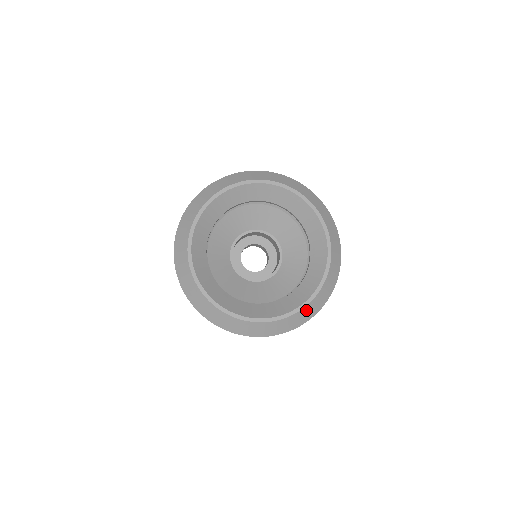
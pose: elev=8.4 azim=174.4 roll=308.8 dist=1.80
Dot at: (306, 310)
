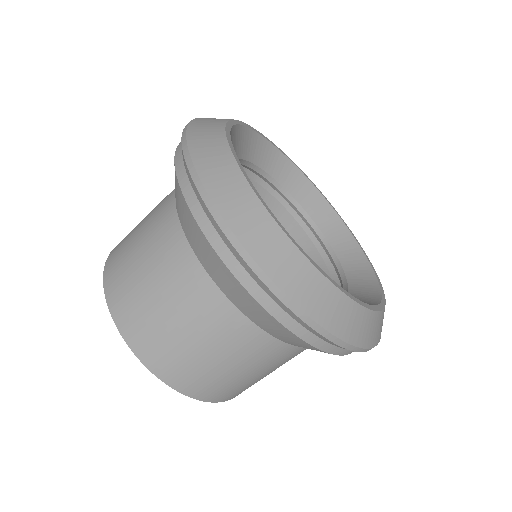
Dot at: (345, 307)
